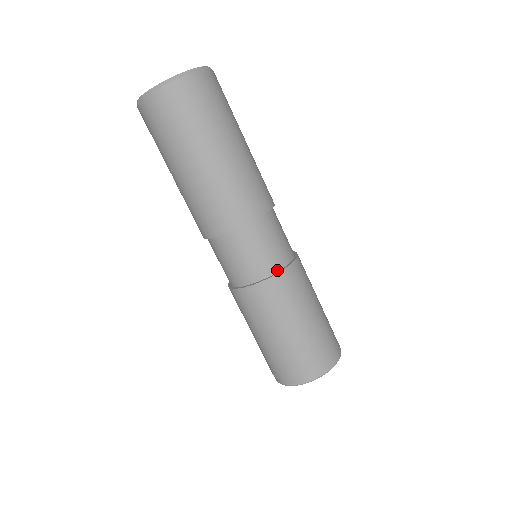
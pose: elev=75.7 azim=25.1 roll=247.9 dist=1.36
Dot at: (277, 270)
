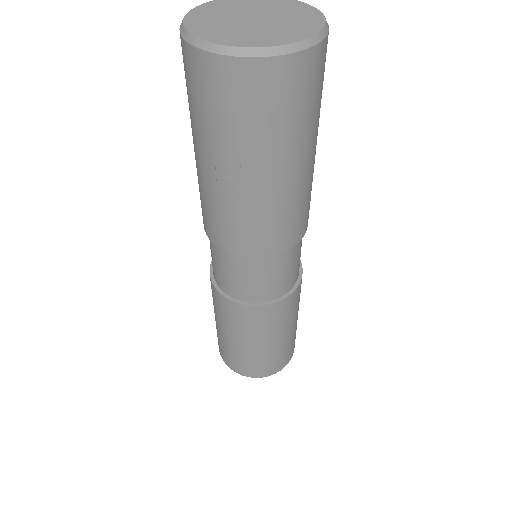
Dot at: (298, 276)
